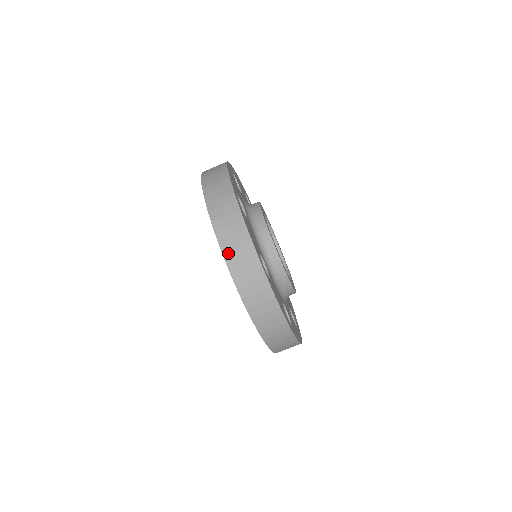
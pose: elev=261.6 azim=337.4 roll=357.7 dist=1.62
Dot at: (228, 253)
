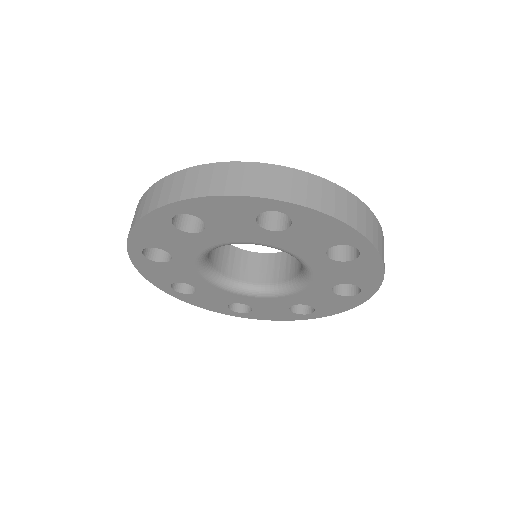
Dot at: (242, 189)
